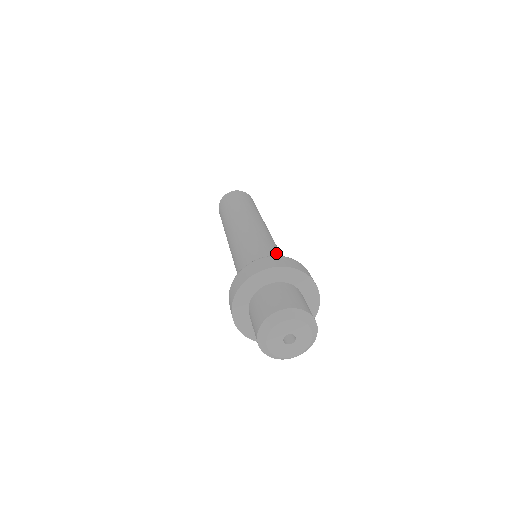
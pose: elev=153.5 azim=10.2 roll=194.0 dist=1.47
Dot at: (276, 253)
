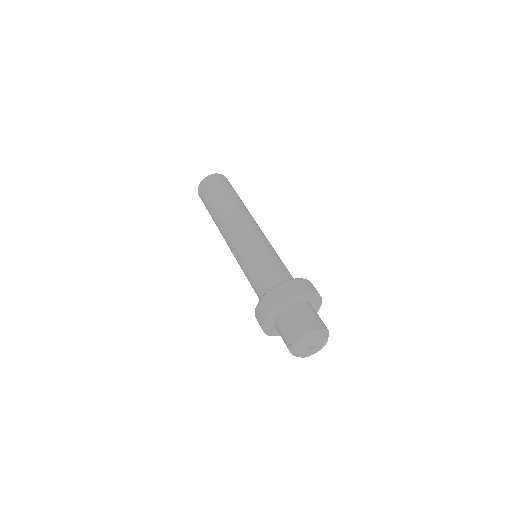
Dot at: (278, 263)
